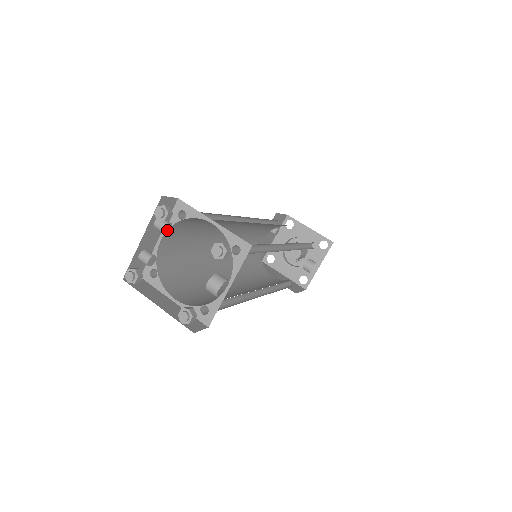
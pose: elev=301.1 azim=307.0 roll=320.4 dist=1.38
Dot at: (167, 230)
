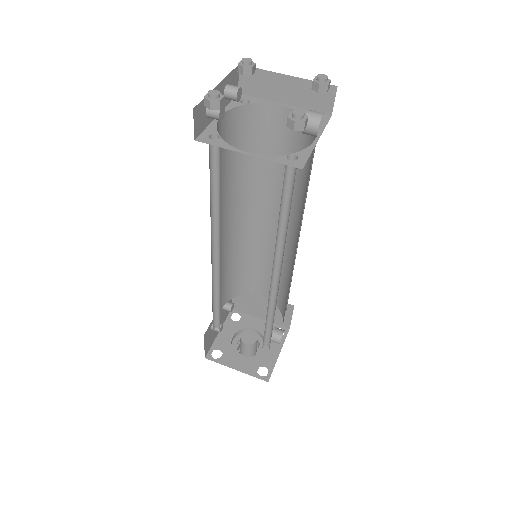
Dot at: (238, 97)
